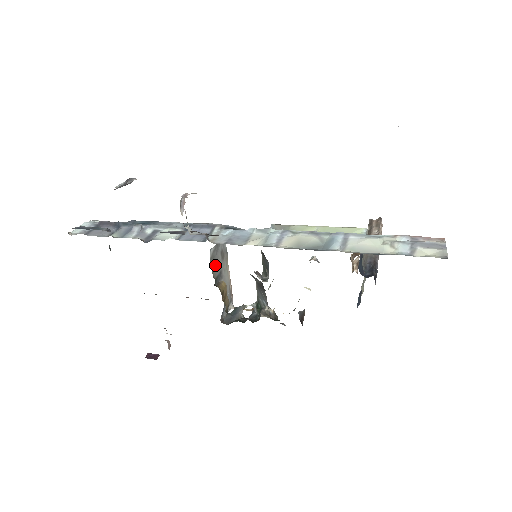
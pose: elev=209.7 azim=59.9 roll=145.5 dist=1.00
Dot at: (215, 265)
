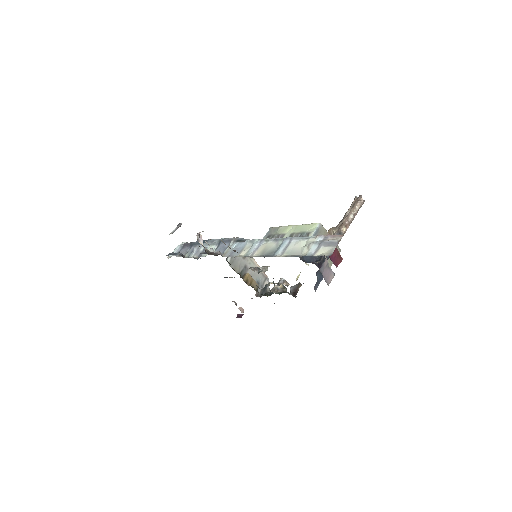
Dot at: (236, 265)
